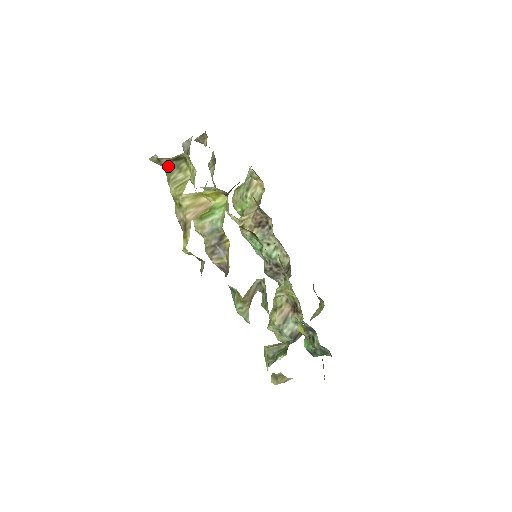
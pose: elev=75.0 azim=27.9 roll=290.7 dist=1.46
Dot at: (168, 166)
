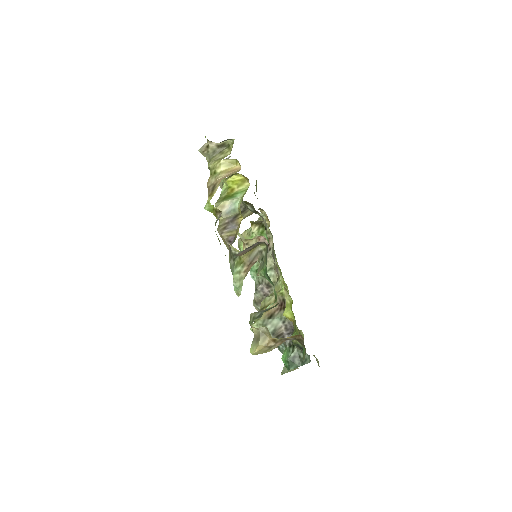
Dot at: (213, 152)
